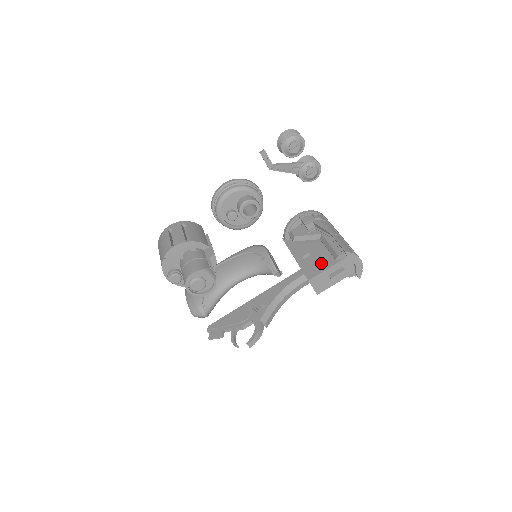
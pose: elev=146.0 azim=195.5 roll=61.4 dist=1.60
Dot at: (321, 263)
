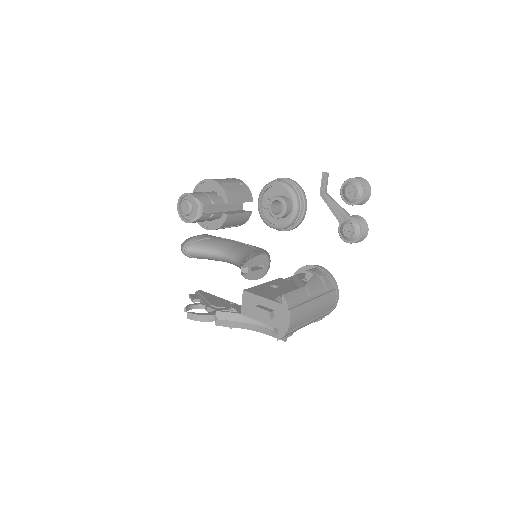
Dot at: (268, 293)
